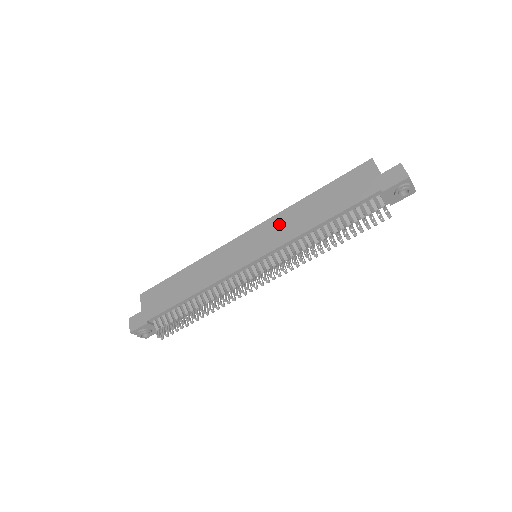
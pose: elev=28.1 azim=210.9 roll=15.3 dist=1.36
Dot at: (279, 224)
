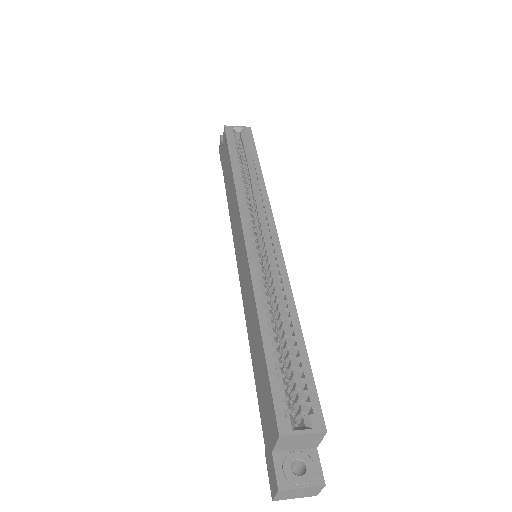
Dot at: (247, 287)
